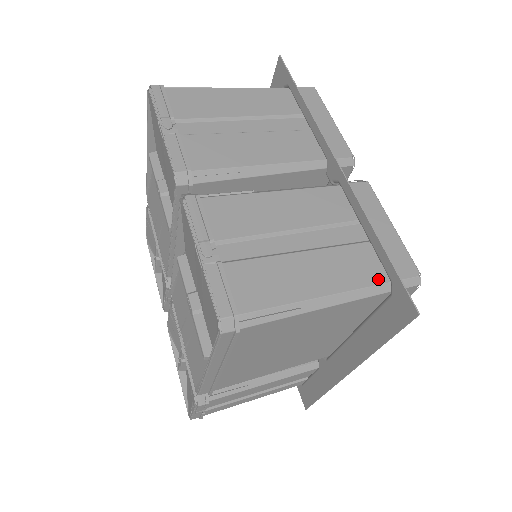
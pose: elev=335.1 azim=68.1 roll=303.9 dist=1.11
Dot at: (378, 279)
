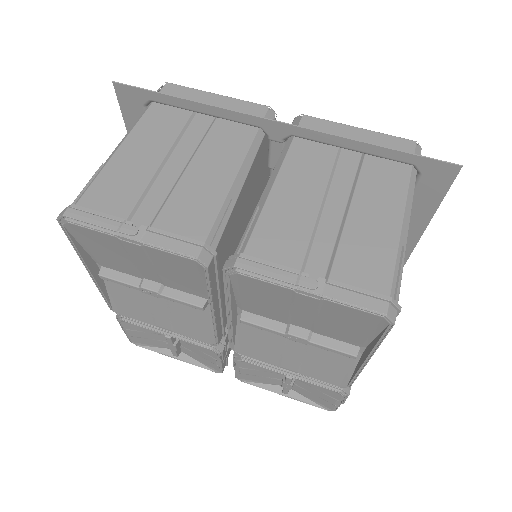
Dot at: (405, 173)
